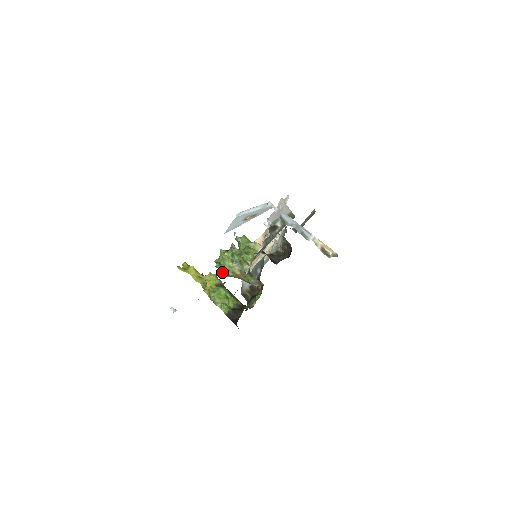
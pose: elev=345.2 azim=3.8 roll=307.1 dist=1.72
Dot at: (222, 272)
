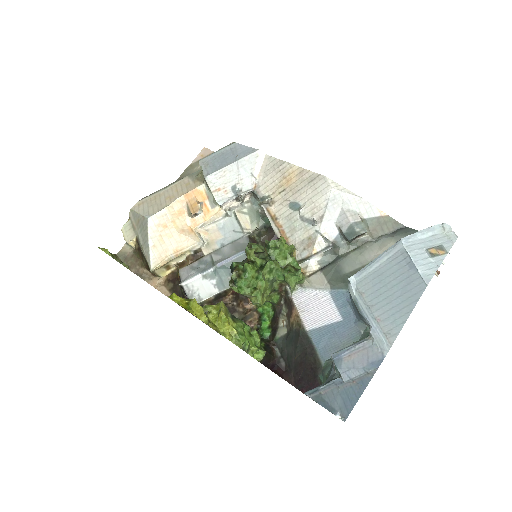
Dot at: (261, 302)
